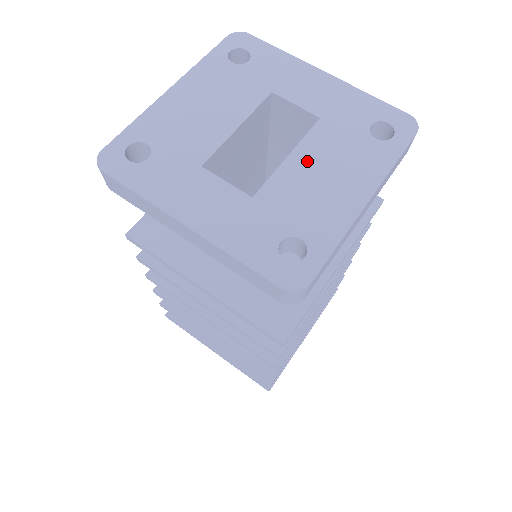
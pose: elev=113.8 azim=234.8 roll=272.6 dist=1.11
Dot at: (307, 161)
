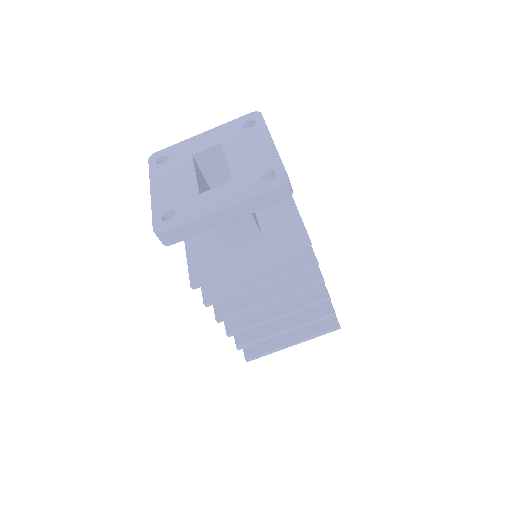
Dot at: (236, 155)
